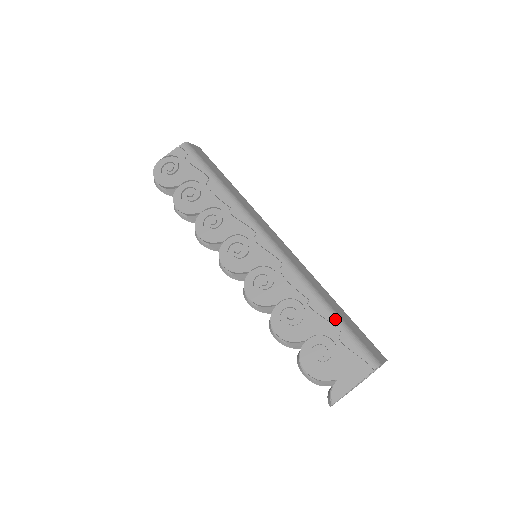
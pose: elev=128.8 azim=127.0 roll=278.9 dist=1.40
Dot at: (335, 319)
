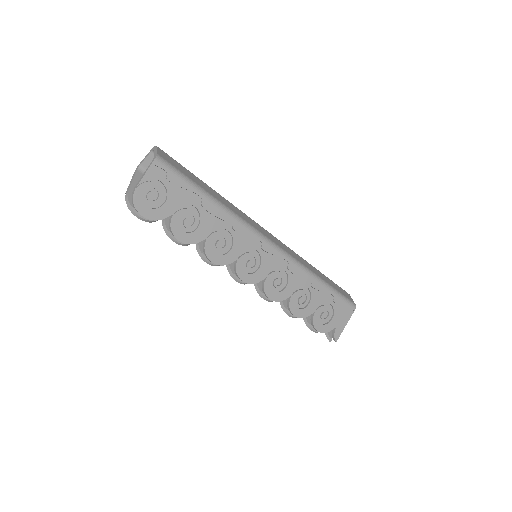
Dot at: (329, 289)
